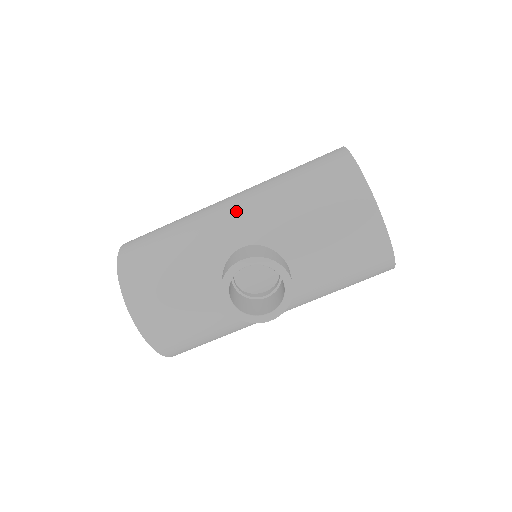
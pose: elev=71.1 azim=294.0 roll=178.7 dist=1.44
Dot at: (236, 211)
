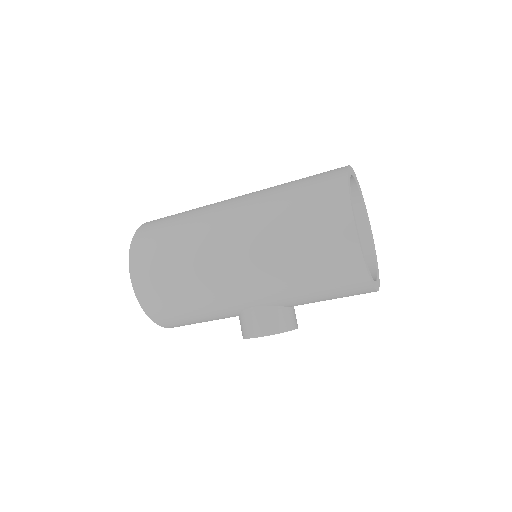
Dot at: (245, 282)
